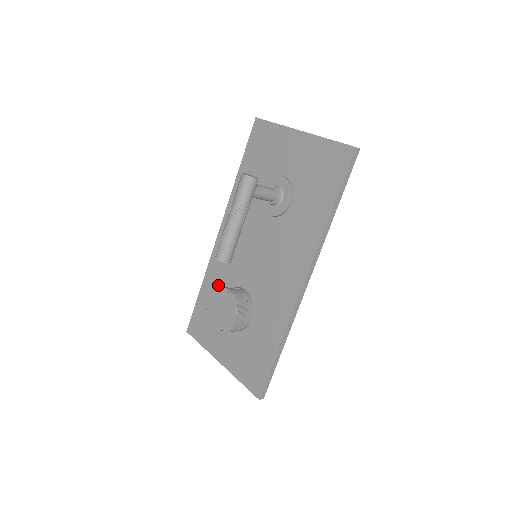
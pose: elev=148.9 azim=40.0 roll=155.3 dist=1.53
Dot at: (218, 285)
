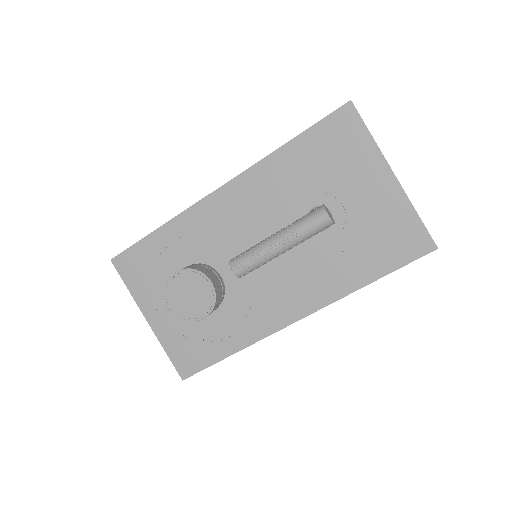
Dot at: (185, 246)
